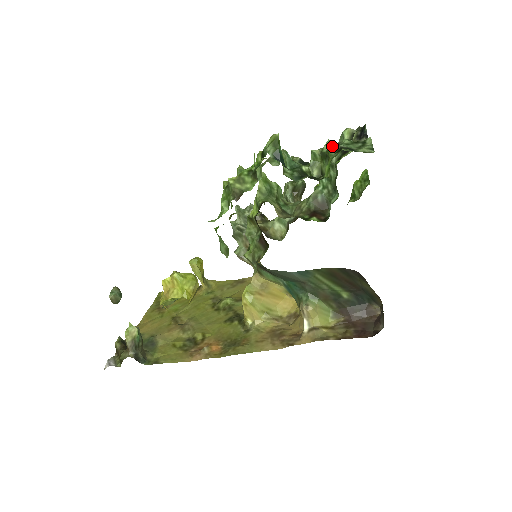
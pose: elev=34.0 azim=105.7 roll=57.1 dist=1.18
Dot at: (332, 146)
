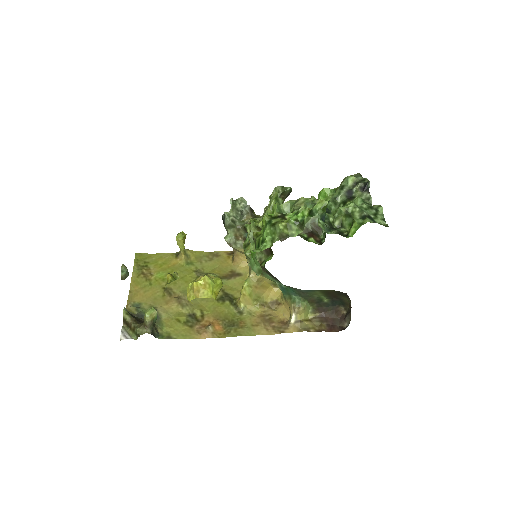
Dot at: (357, 210)
